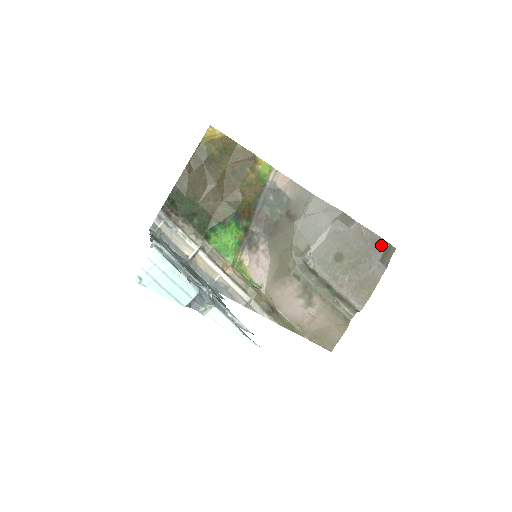
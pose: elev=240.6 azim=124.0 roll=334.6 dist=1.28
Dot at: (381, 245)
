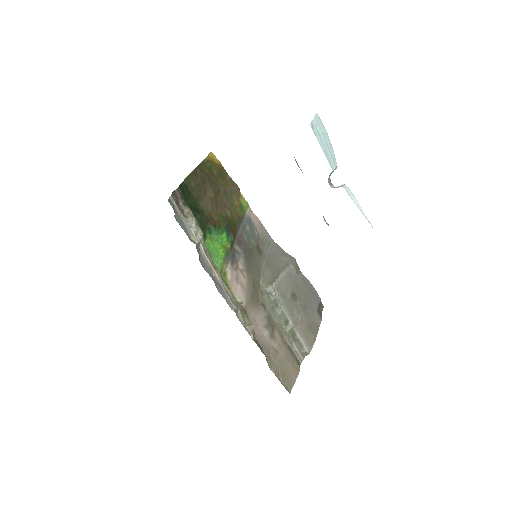
Dot at: (317, 298)
